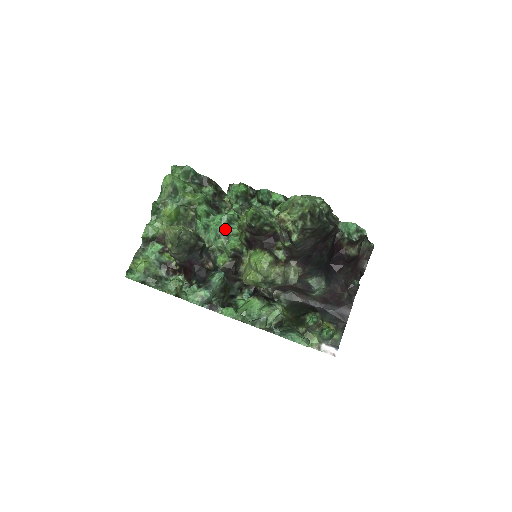
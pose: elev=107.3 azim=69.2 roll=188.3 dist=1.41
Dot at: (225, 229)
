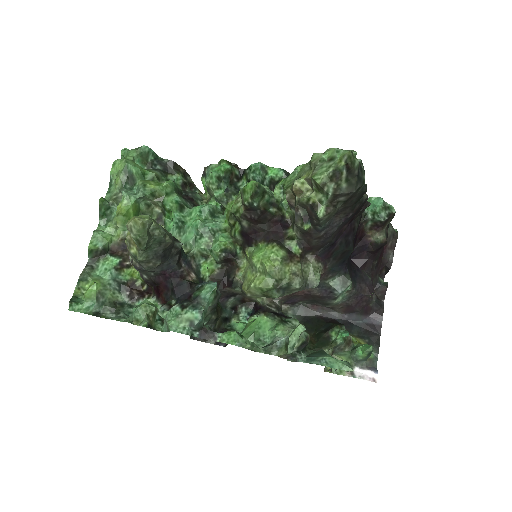
Dot at: (208, 224)
